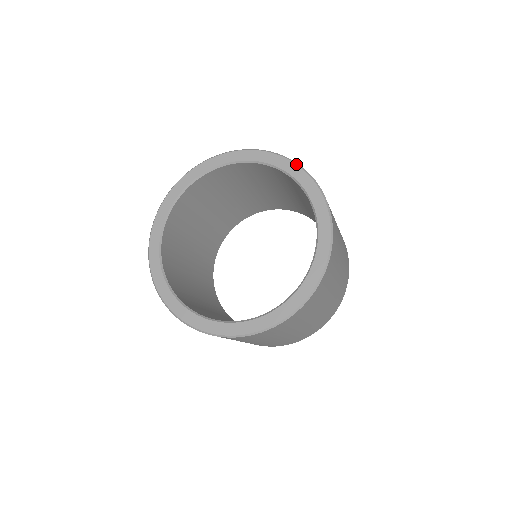
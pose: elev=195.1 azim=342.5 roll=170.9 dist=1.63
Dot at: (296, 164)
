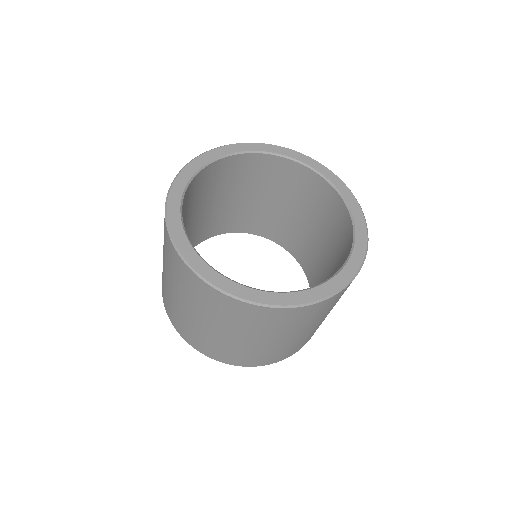
Dot at: occluded
